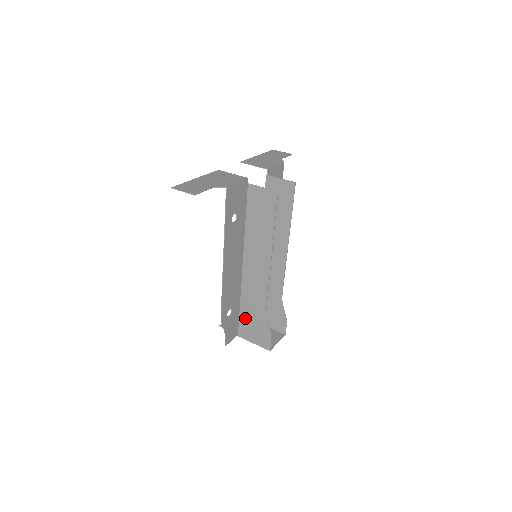
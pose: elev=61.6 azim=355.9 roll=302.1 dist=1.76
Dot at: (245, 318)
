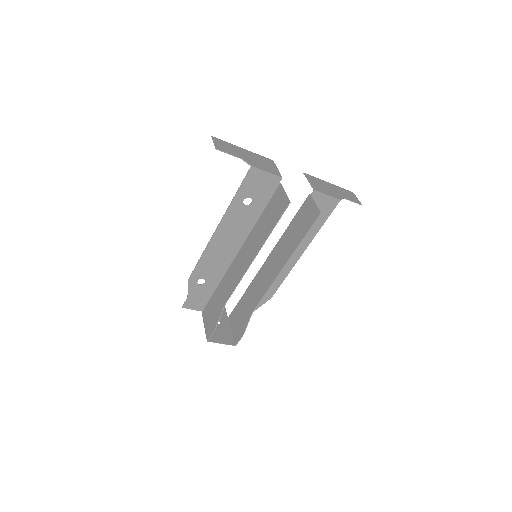
Dot at: (213, 300)
